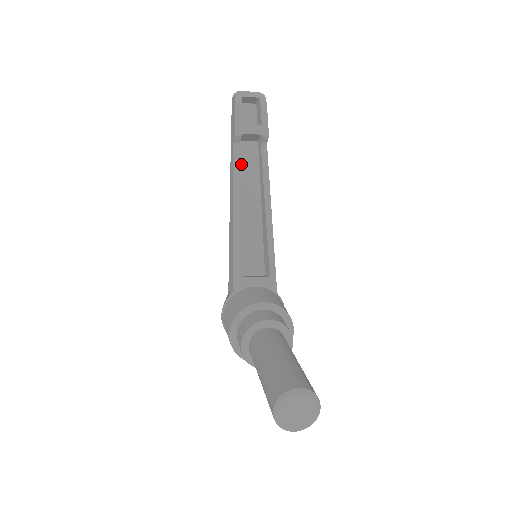
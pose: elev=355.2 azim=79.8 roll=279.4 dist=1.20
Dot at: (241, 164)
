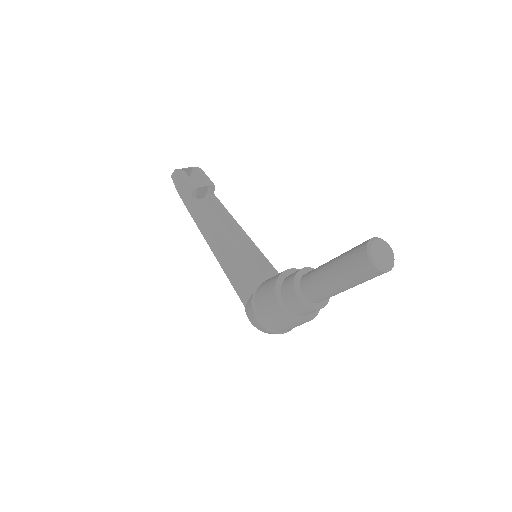
Dot at: occluded
